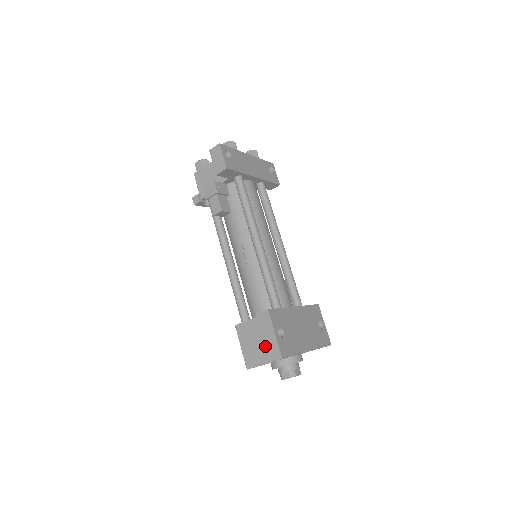
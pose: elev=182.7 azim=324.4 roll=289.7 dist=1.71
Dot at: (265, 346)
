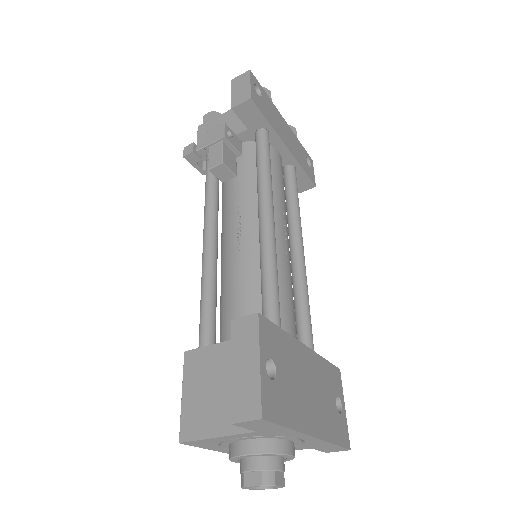
Dot at: (231, 386)
